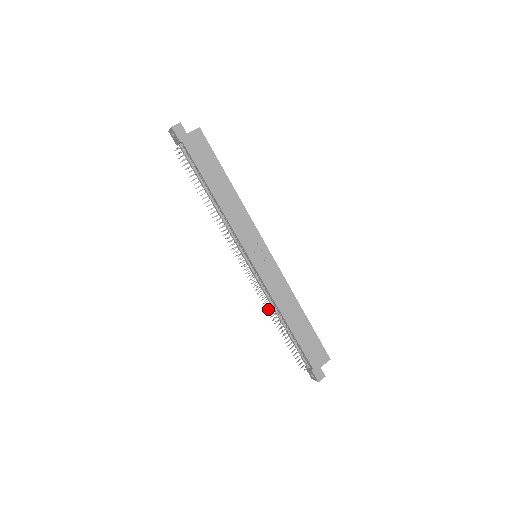
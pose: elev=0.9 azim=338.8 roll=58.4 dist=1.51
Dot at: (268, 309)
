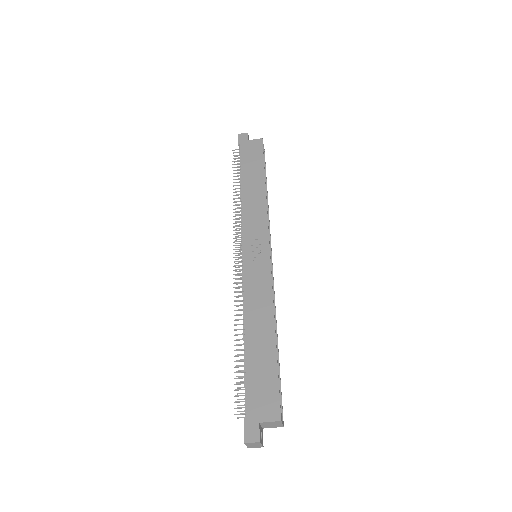
Dot at: occluded
